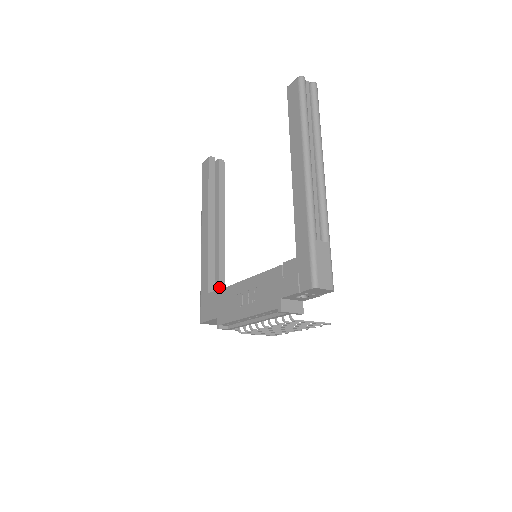
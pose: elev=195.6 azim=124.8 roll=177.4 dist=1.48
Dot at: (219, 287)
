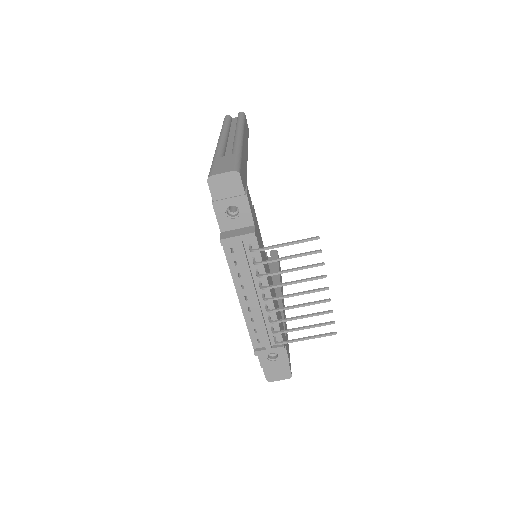
Dot at: occluded
